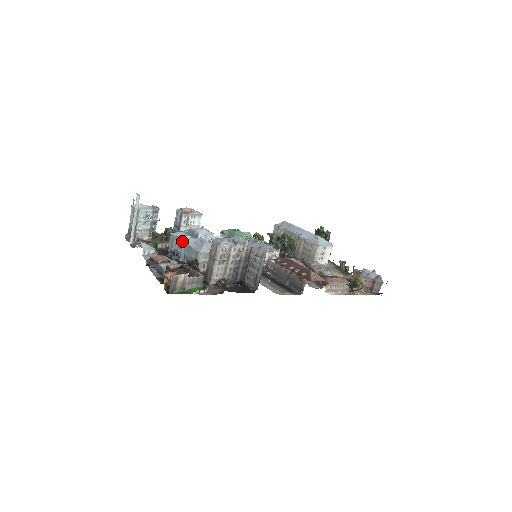
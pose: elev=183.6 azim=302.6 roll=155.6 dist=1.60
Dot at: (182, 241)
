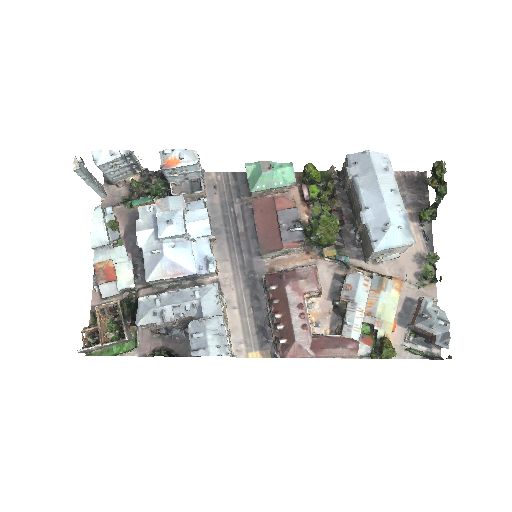
Dot at: occluded
